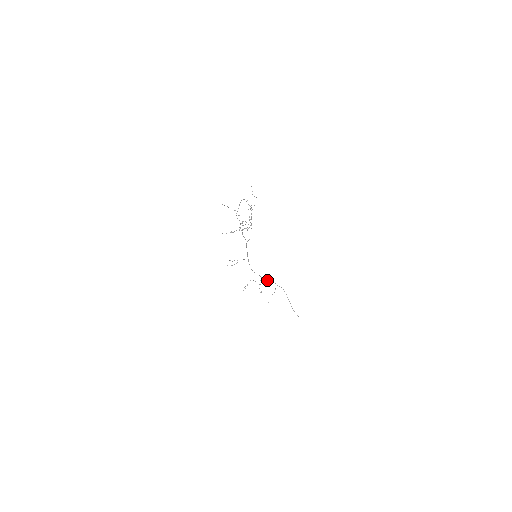
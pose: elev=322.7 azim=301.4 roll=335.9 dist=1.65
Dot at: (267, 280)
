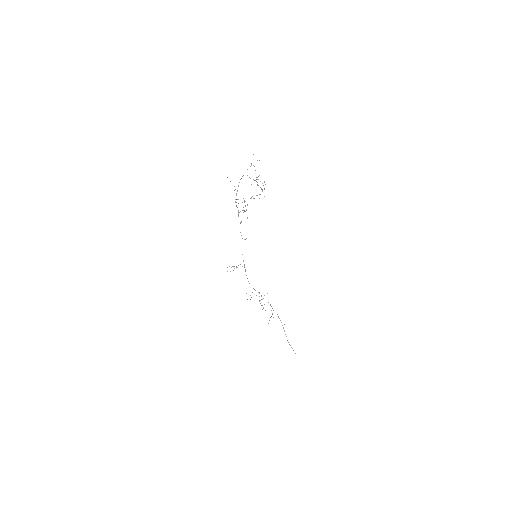
Dot at: (263, 298)
